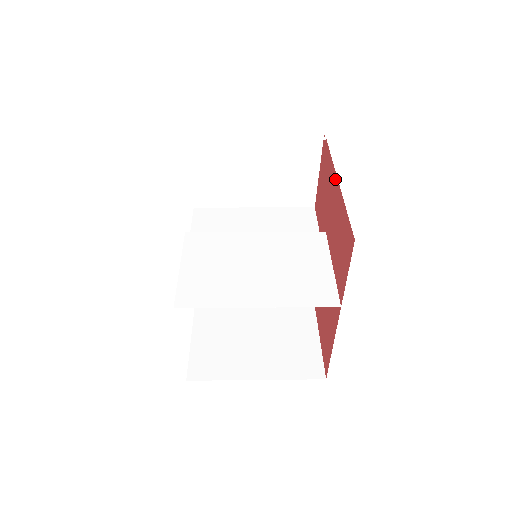
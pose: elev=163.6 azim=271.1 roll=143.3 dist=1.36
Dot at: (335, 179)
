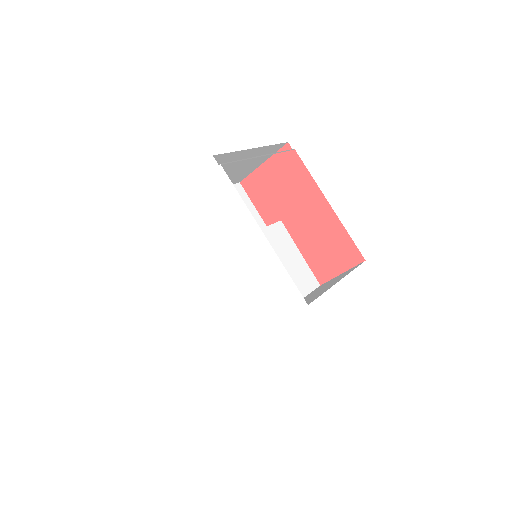
Dot at: (321, 199)
